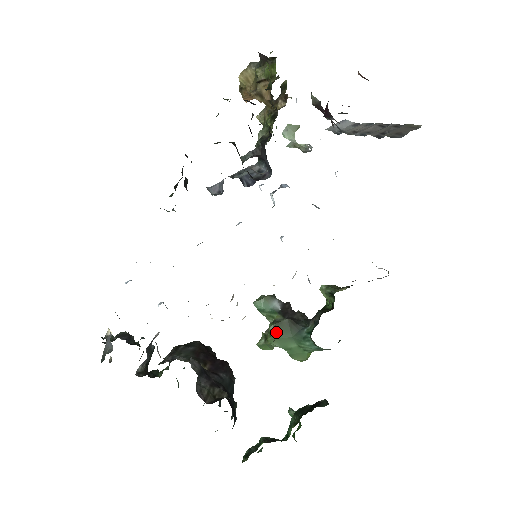
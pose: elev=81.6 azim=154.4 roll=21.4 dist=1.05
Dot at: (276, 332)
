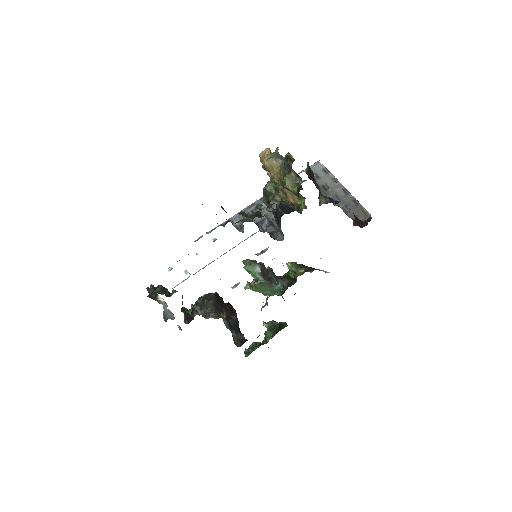
Dot at: (259, 287)
